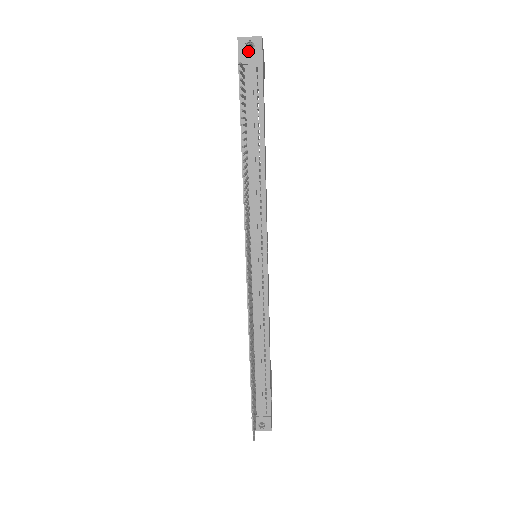
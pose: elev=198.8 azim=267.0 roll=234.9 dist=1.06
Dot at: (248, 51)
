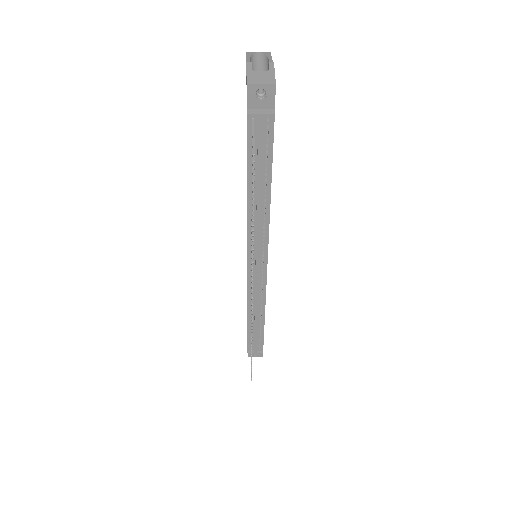
Dot at: (258, 98)
